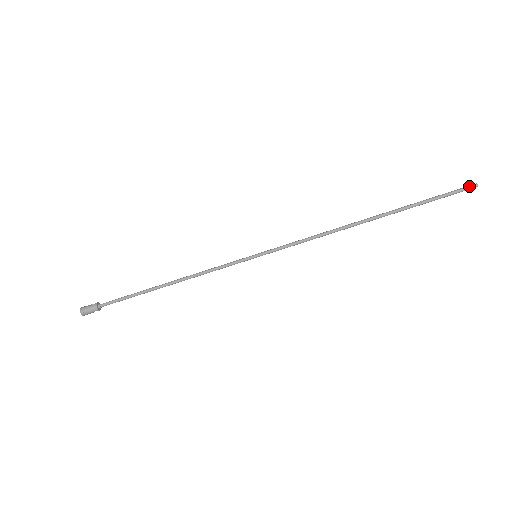
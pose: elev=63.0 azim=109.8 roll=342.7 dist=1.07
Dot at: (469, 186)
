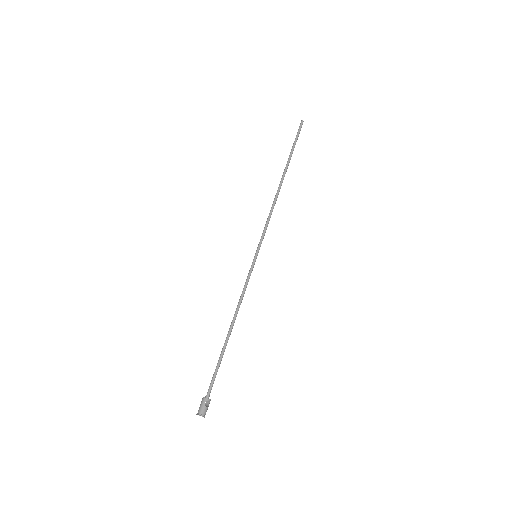
Dot at: (300, 125)
